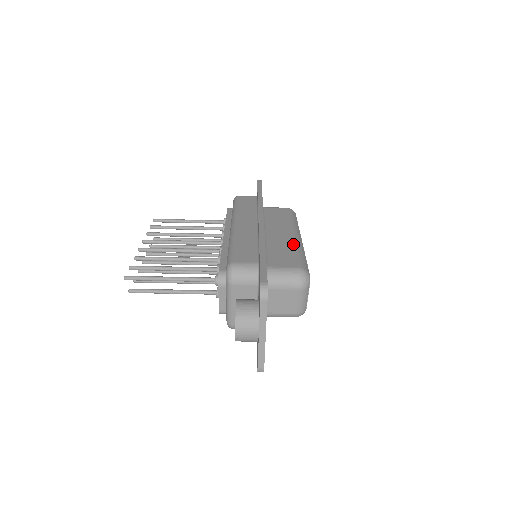
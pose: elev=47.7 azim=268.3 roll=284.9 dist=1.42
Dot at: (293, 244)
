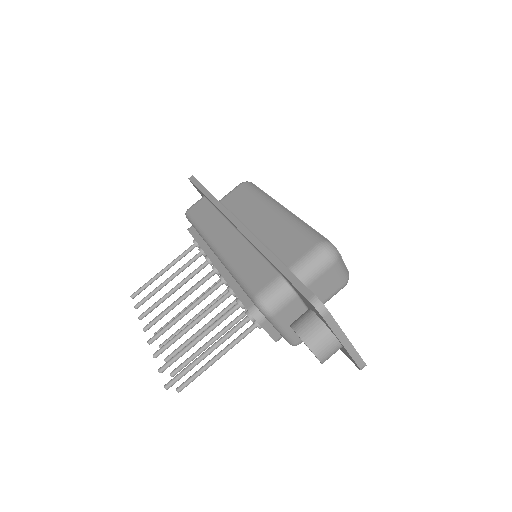
Dot at: (285, 221)
